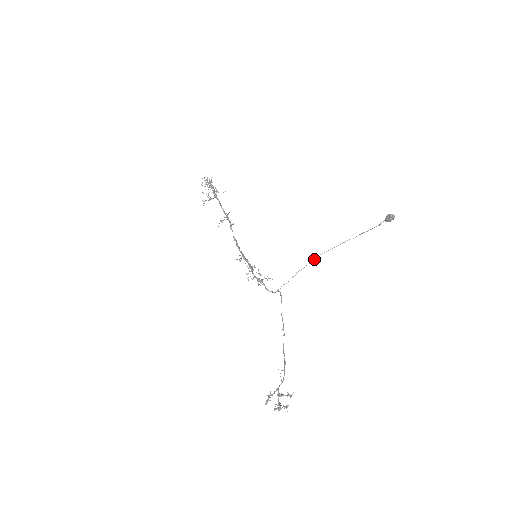
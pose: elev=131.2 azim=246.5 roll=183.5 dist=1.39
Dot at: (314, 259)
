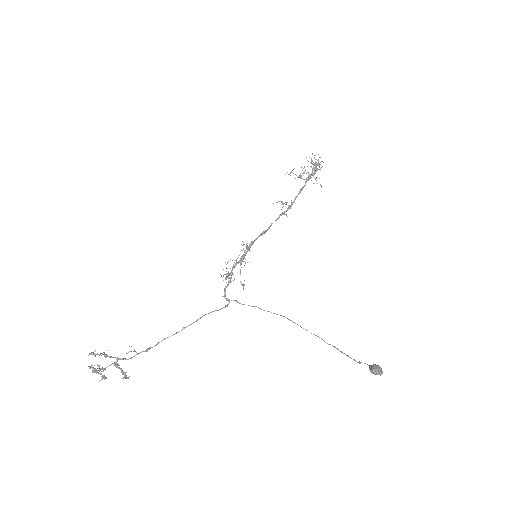
Dot at: occluded
